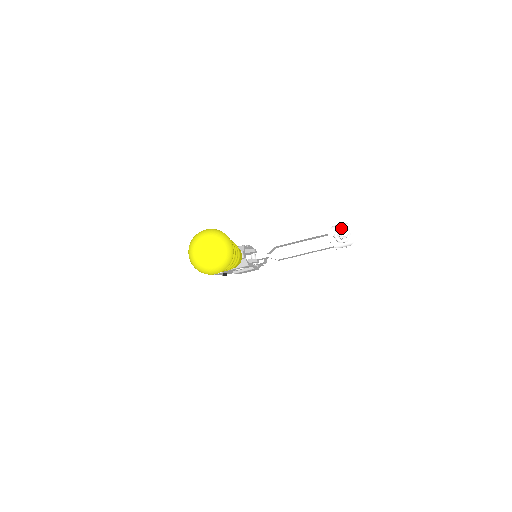
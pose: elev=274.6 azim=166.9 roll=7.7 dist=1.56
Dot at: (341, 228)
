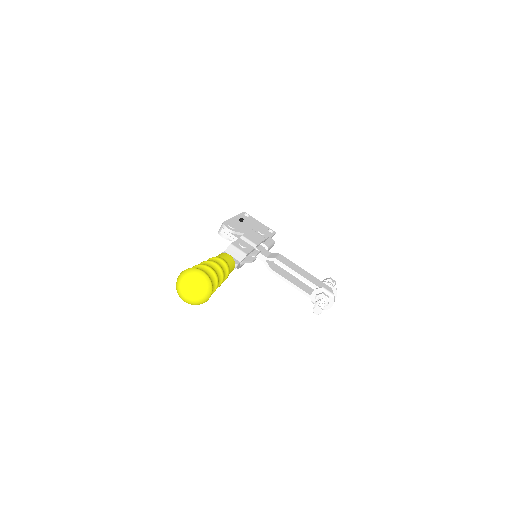
Dot at: (317, 307)
